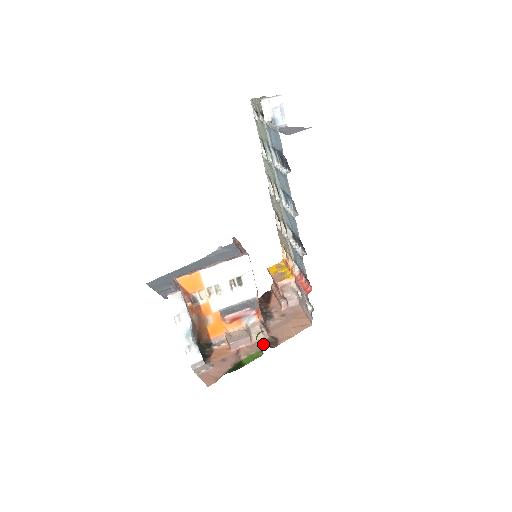
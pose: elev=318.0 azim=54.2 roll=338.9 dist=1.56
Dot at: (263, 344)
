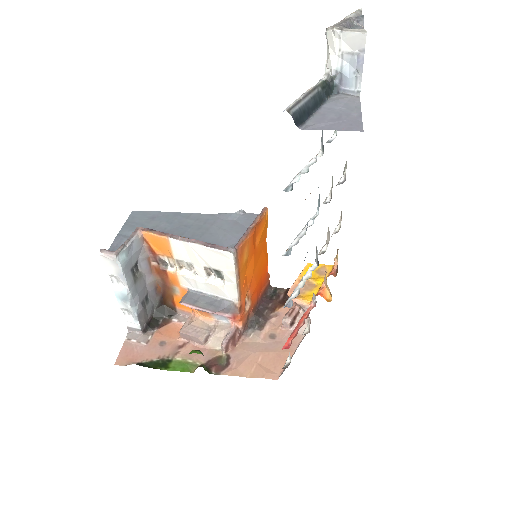
Dot at: (210, 358)
